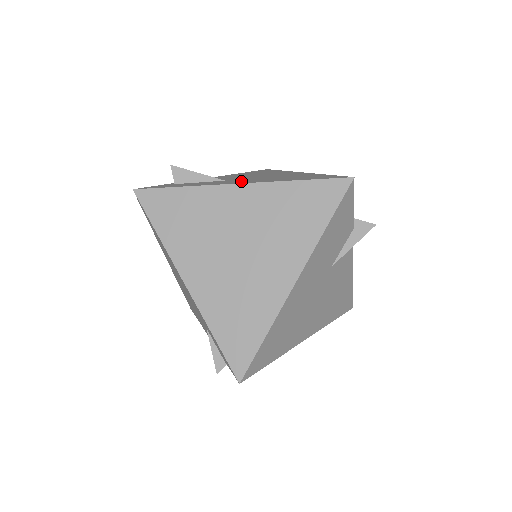
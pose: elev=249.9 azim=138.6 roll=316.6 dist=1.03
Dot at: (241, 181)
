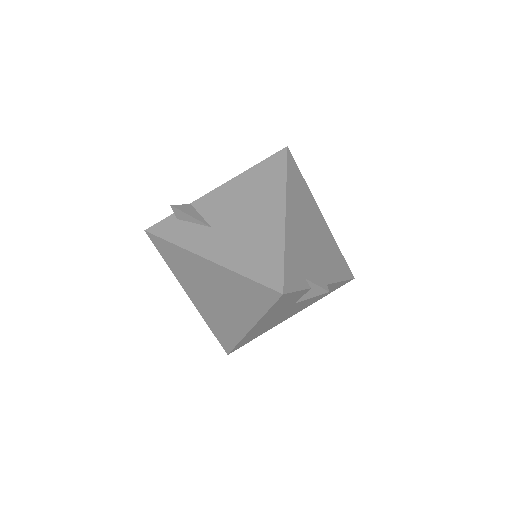
Dot at: (215, 246)
